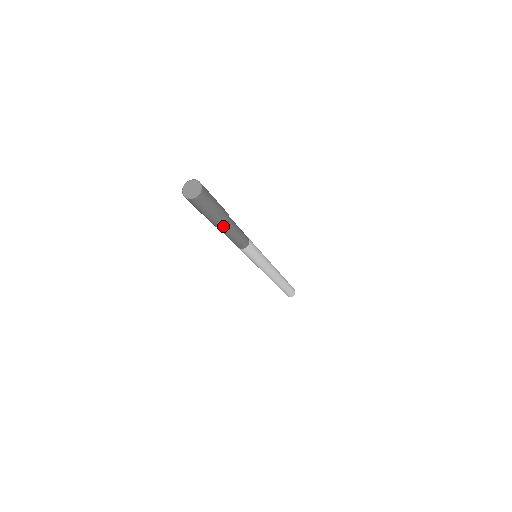
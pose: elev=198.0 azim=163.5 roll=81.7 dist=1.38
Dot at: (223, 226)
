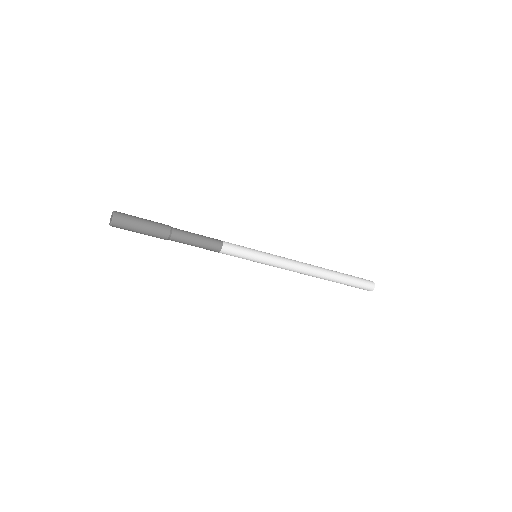
Dot at: (169, 233)
